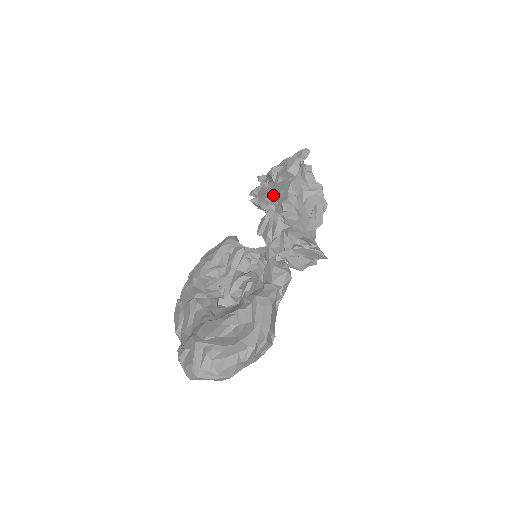
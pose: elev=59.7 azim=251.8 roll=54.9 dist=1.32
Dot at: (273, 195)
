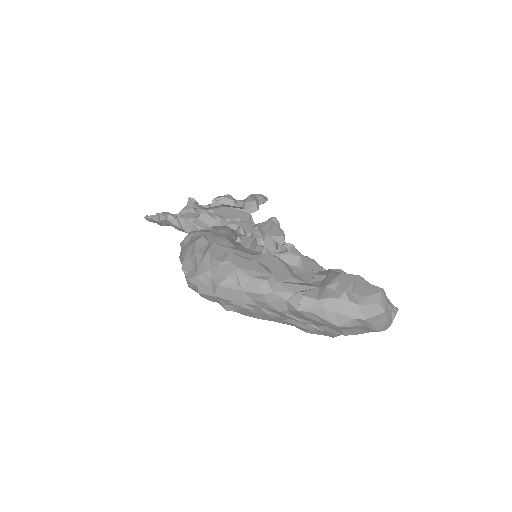
Dot at: occluded
